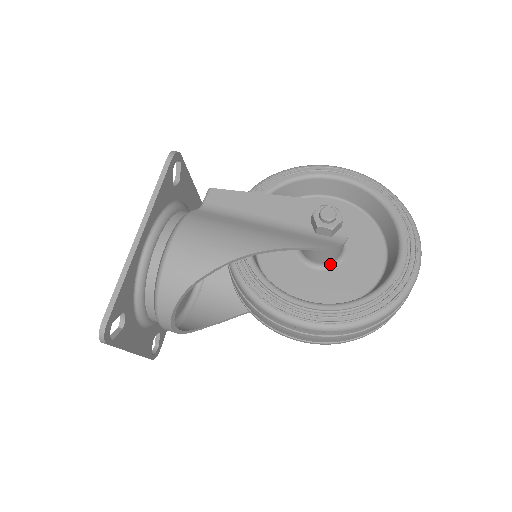
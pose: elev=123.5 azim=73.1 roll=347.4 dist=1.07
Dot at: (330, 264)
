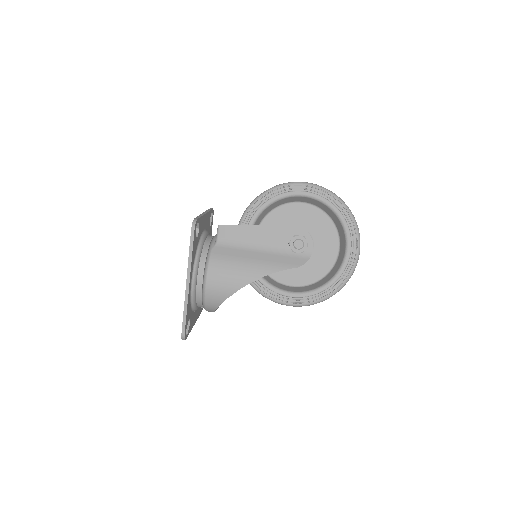
Dot at: occluded
